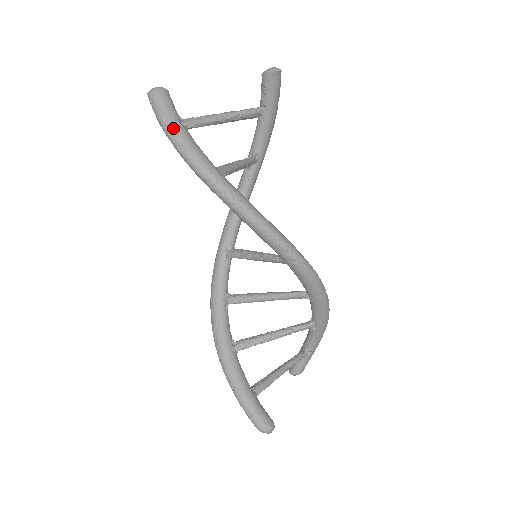
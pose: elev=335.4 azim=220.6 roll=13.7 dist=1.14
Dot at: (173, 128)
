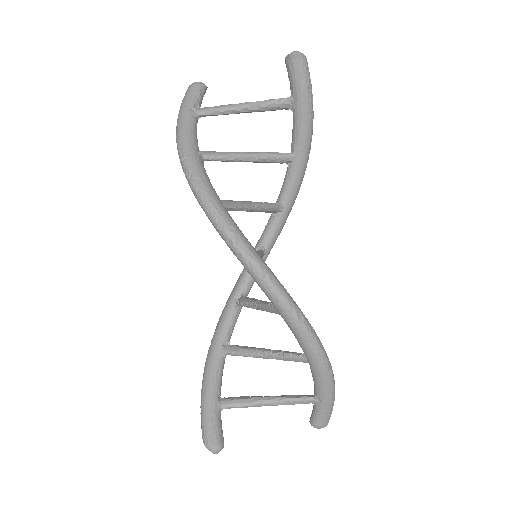
Dot at: (180, 113)
